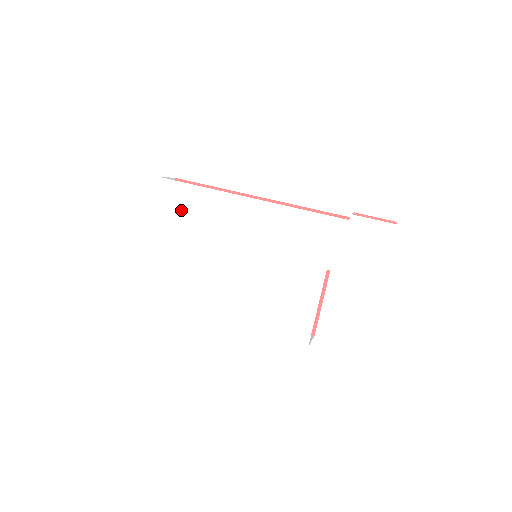
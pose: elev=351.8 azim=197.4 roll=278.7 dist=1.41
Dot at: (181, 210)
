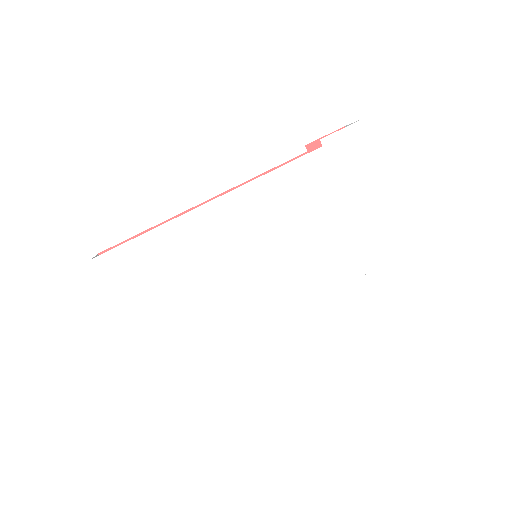
Dot at: (148, 273)
